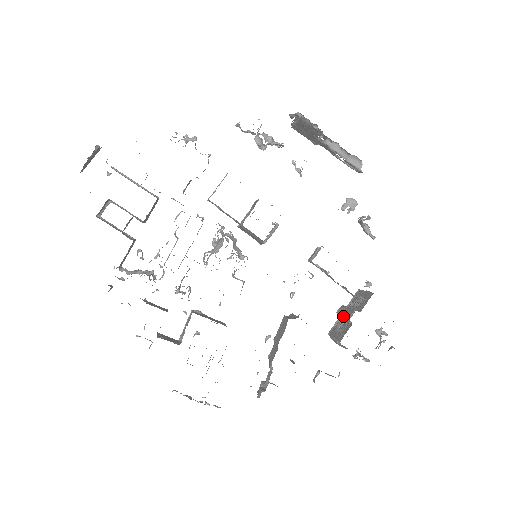
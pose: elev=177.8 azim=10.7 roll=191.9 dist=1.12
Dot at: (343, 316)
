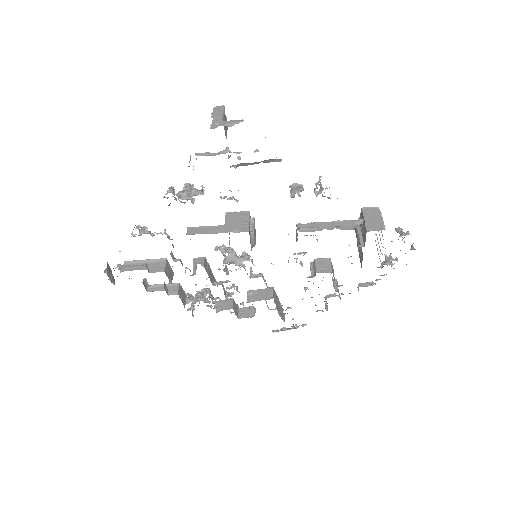
Dot at: occluded
